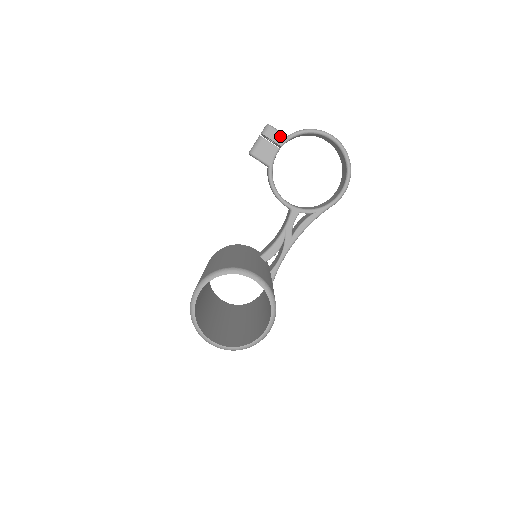
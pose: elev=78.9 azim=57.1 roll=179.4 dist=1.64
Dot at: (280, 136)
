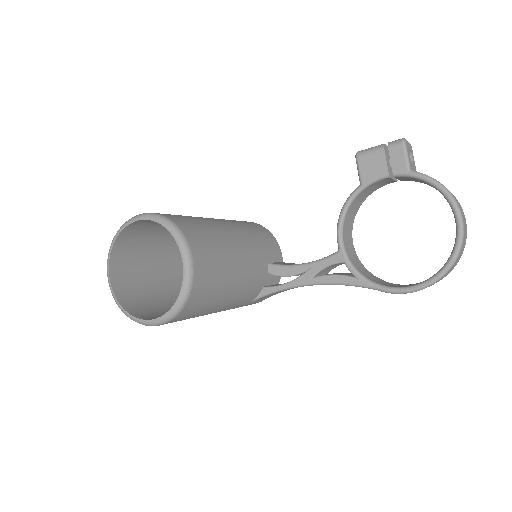
Dot at: (403, 163)
